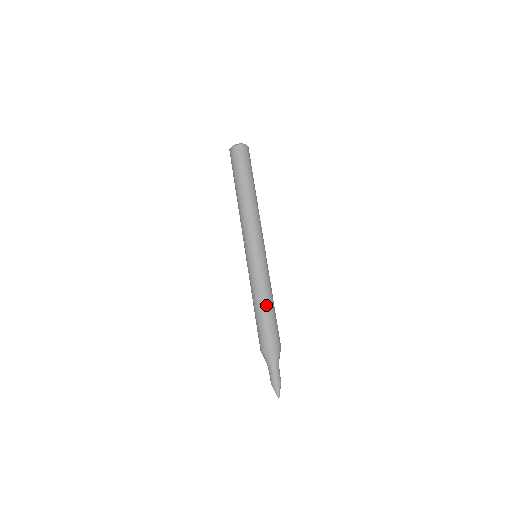
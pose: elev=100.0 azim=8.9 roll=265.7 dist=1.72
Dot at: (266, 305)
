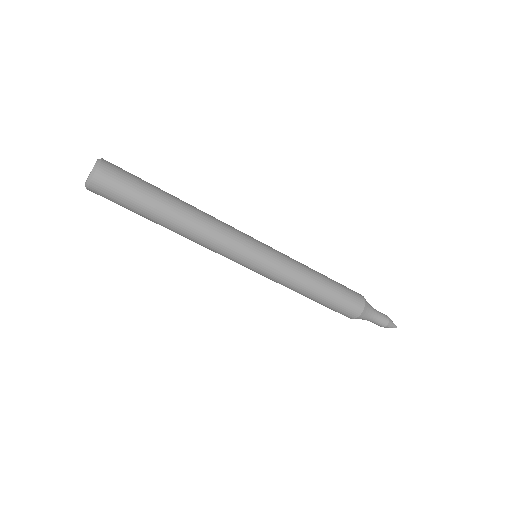
Dot at: (320, 286)
